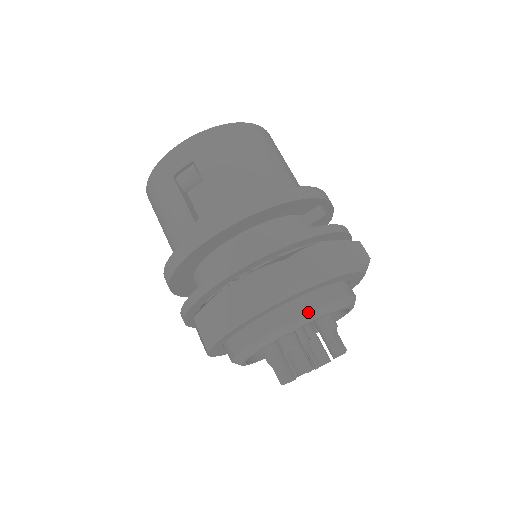
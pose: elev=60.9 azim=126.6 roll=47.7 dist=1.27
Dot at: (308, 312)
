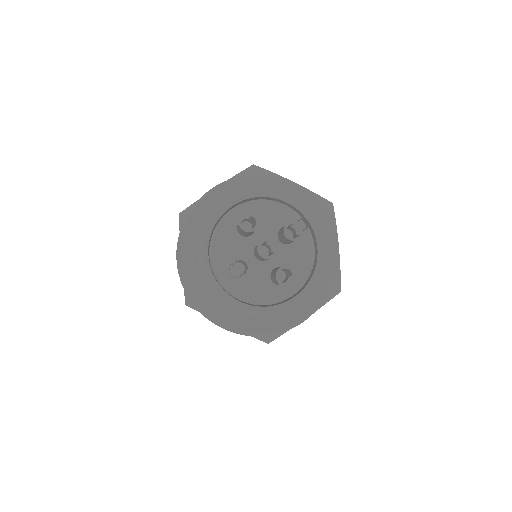
Dot at: (260, 187)
